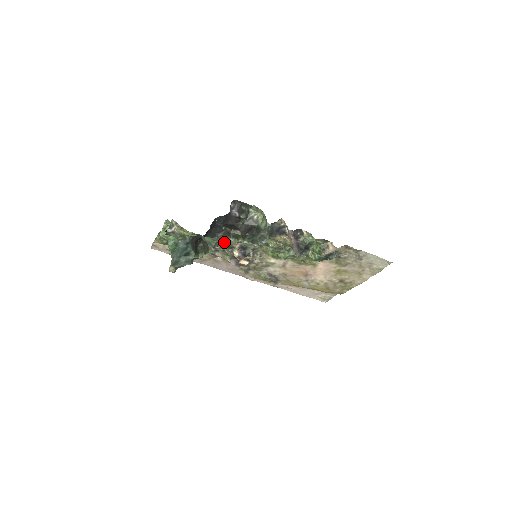
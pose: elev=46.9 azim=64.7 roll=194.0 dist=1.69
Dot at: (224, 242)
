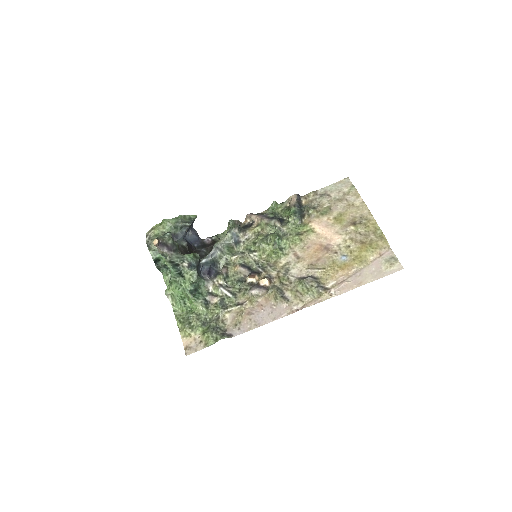
Dot at: (211, 251)
